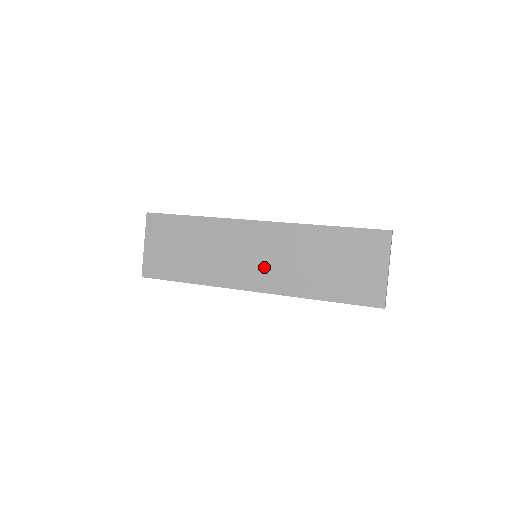
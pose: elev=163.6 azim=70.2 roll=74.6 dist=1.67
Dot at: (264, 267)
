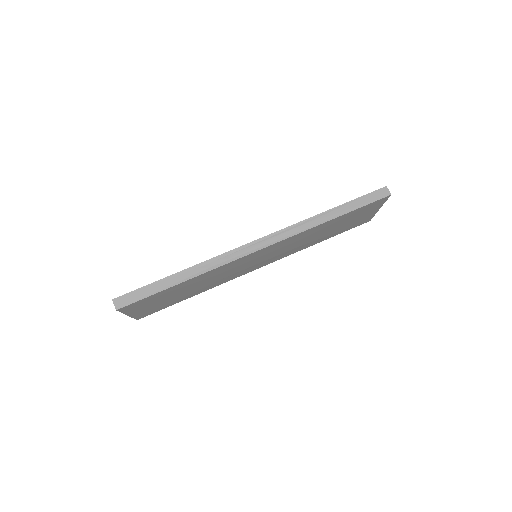
Dot at: (269, 259)
